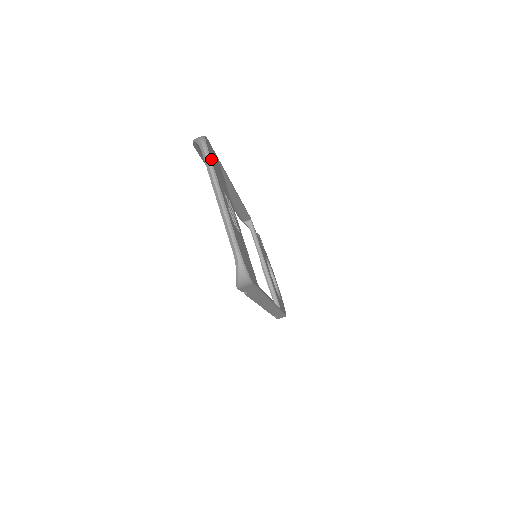
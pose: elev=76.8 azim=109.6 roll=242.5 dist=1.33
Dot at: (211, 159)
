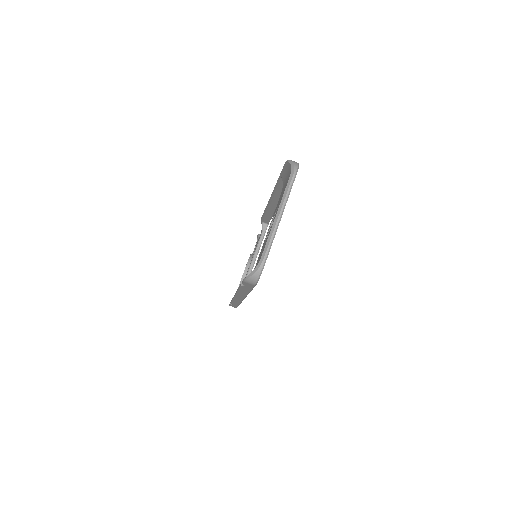
Dot at: occluded
